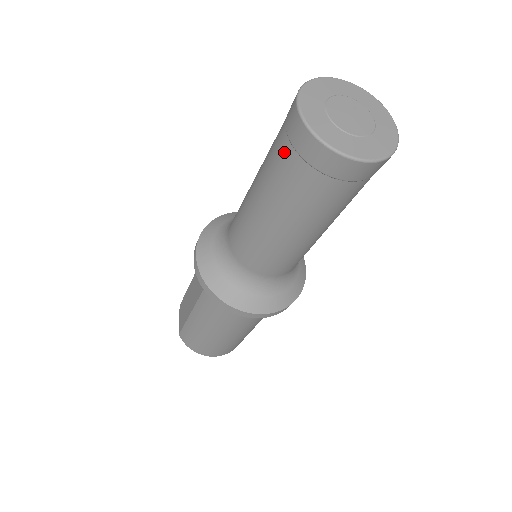
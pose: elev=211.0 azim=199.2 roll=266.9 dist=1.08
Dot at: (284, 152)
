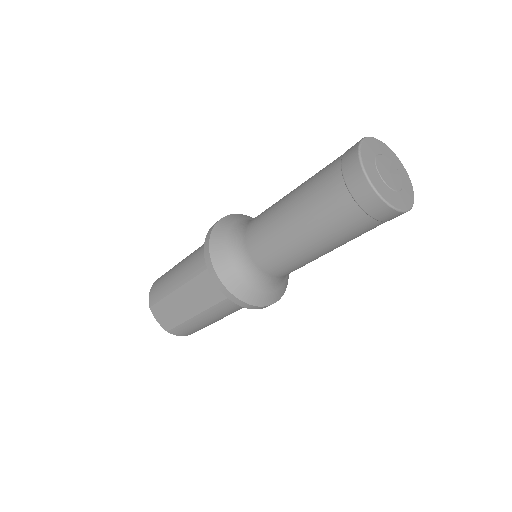
Dot at: (353, 215)
